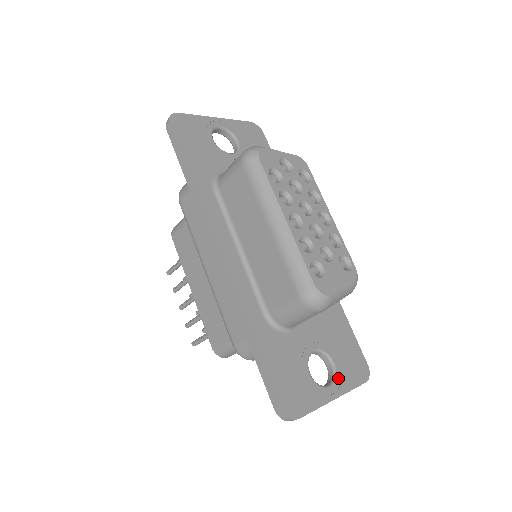
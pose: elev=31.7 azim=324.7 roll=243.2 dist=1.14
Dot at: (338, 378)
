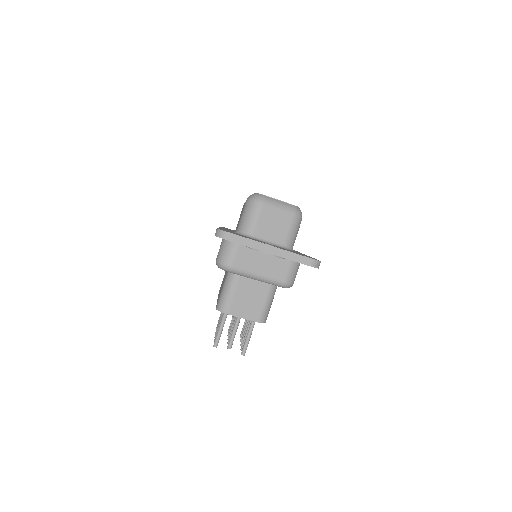
Dot at: occluded
